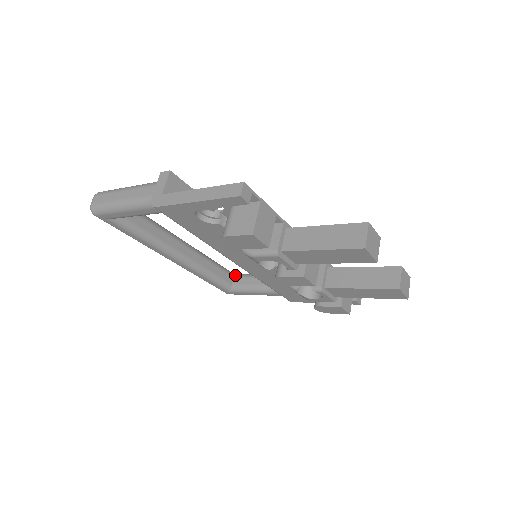
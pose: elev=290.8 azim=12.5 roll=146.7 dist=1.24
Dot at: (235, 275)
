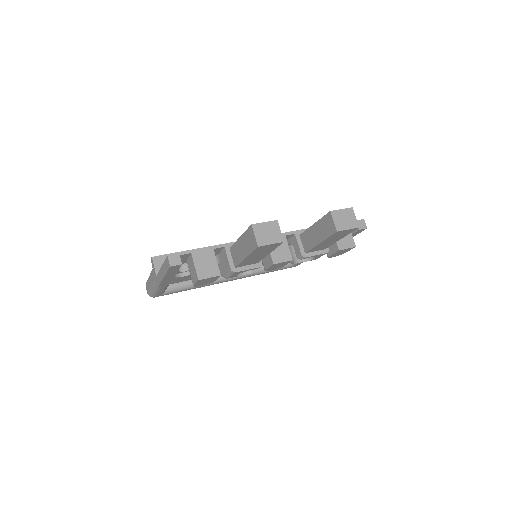
Dot at: occluded
